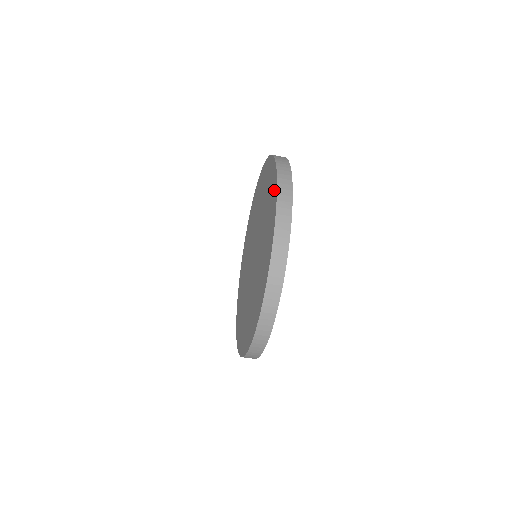
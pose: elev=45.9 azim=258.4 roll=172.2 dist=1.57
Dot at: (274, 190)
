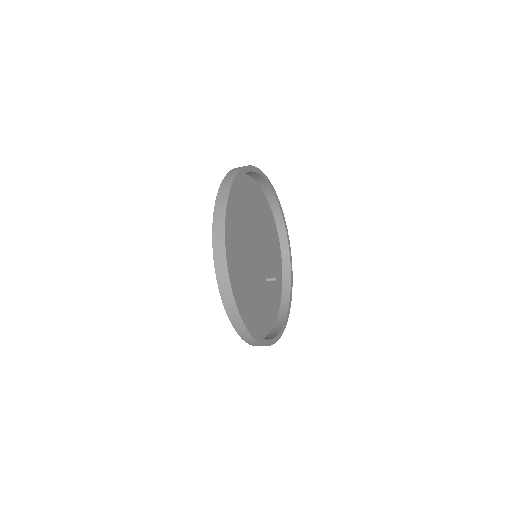
Dot at: occluded
